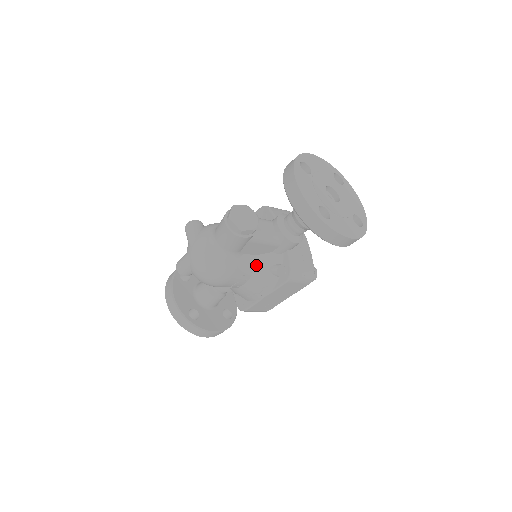
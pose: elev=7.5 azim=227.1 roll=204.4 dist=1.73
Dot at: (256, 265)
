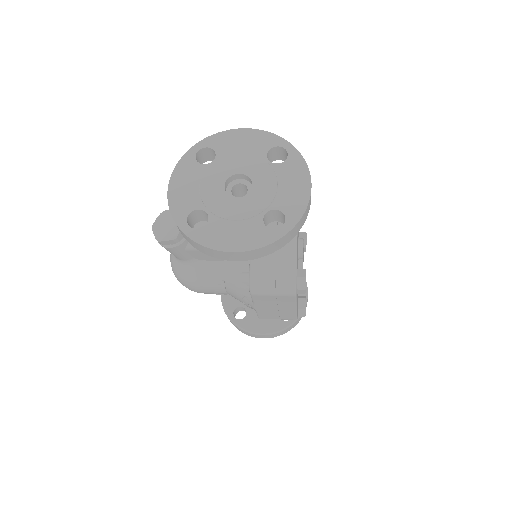
Dot at: (225, 272)
